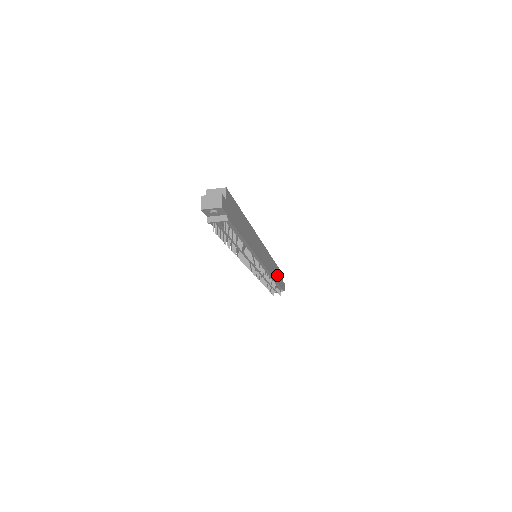
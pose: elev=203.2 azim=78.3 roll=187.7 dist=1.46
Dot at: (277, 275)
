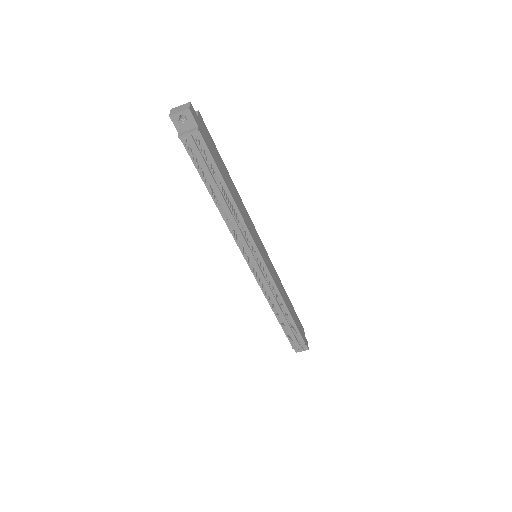
Dot at: (292, 313)
